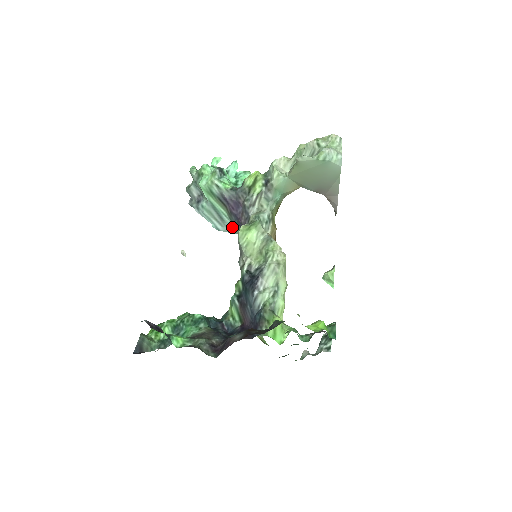
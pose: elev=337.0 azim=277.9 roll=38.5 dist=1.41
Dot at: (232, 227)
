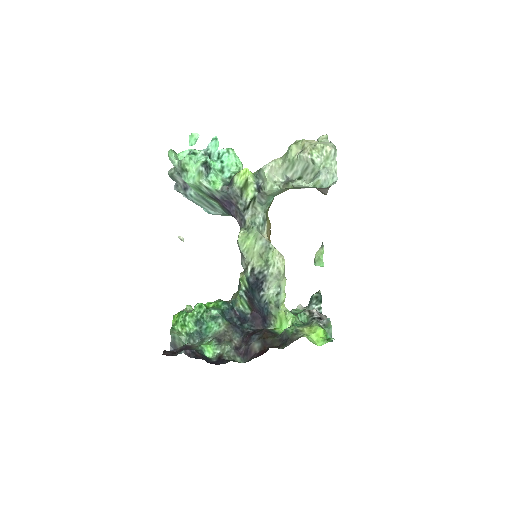
Dot at: (225, 214)
